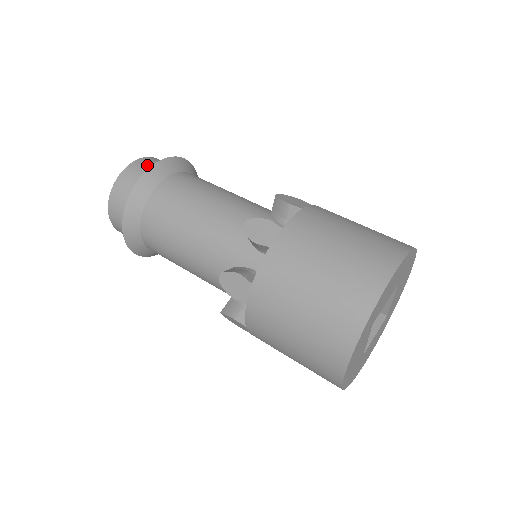
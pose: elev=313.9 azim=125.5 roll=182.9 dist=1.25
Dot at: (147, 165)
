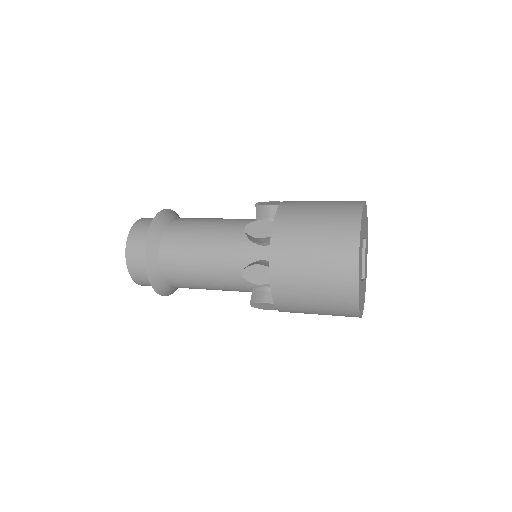
Dot at: occluded
